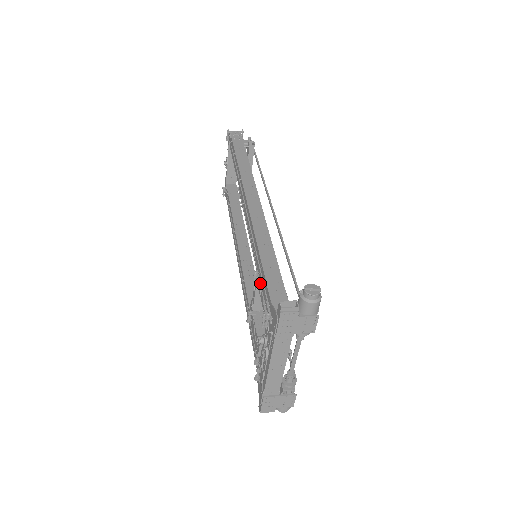
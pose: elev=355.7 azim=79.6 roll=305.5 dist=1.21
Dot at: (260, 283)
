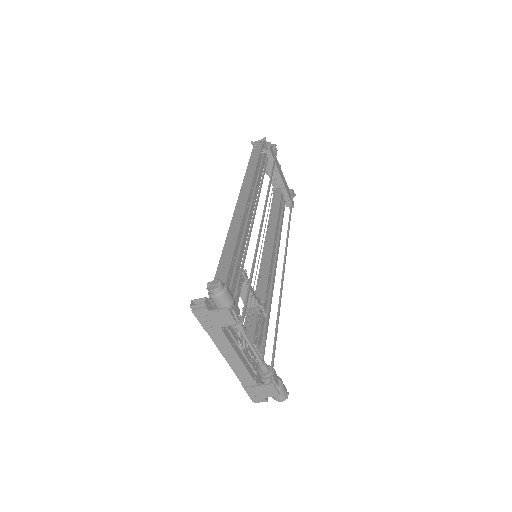
Dot at: occluded
